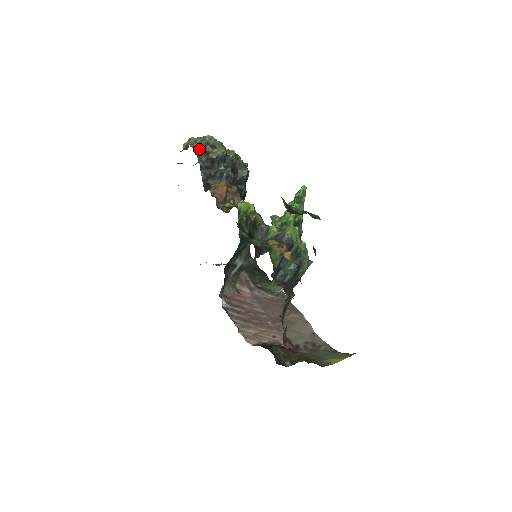
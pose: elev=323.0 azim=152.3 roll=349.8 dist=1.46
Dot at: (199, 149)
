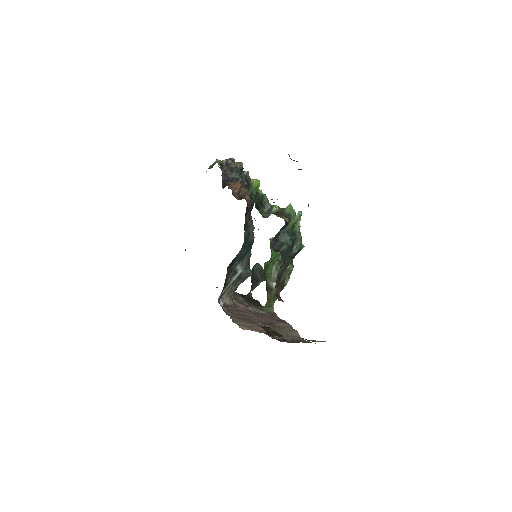
Dot at: (222, 163)
